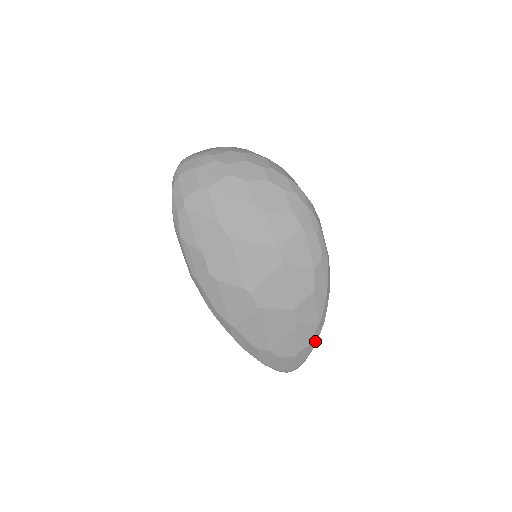
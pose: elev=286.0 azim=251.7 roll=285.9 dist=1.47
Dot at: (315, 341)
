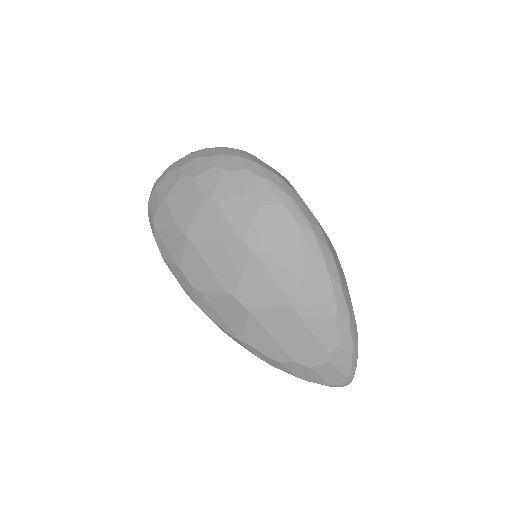
Dot at: (348, 338)
